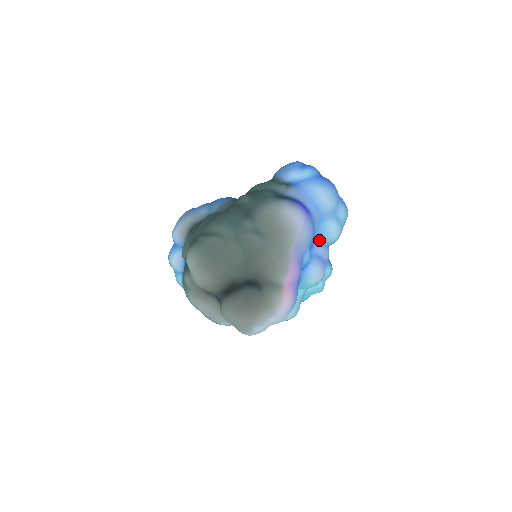
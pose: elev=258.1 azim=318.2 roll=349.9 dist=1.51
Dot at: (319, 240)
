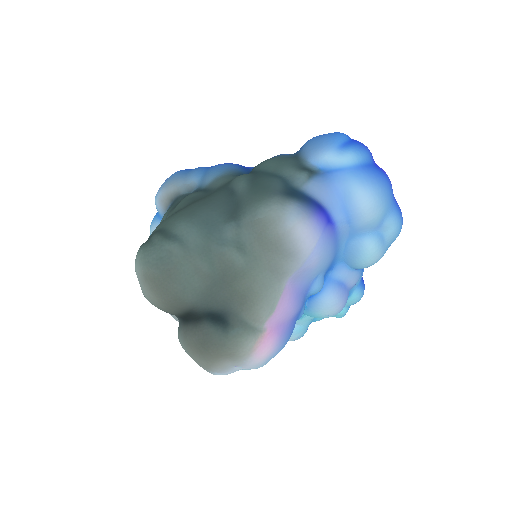
Dot at: (345, 260)
